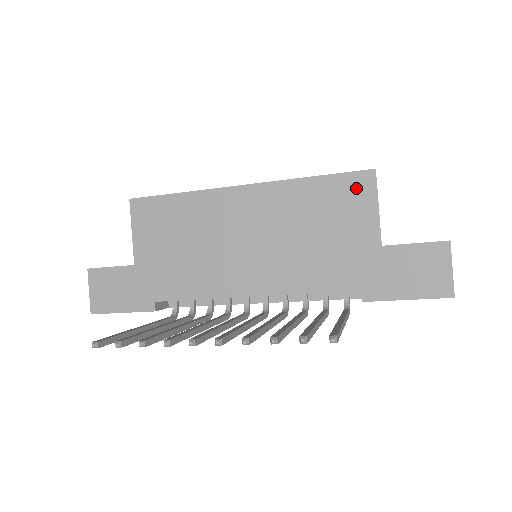
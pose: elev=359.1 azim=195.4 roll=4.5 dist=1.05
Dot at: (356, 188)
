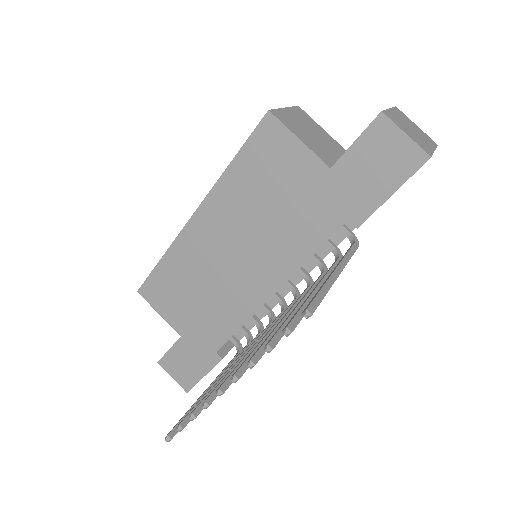
Dot at: (269, 140)
